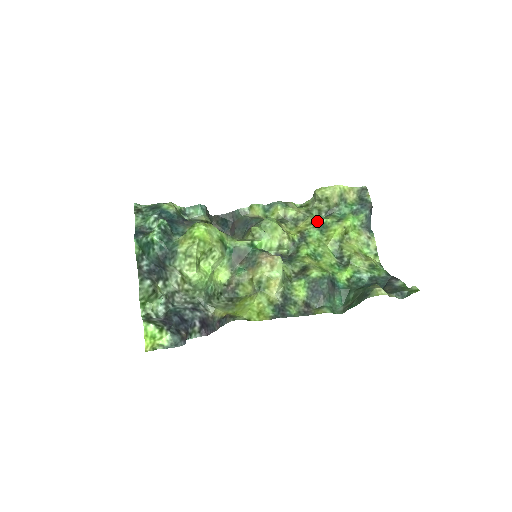
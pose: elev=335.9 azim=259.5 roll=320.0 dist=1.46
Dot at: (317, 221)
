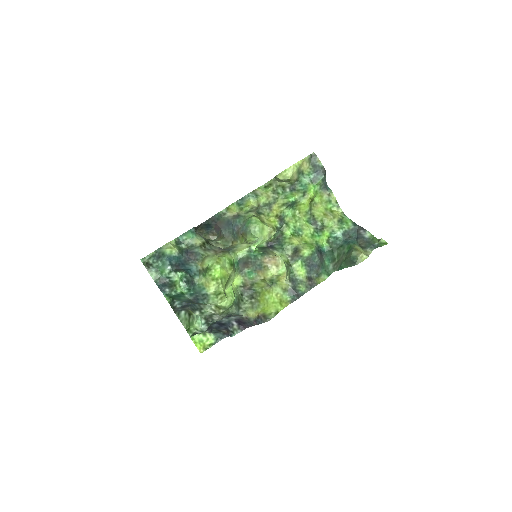
Dot at: (288, 202)
